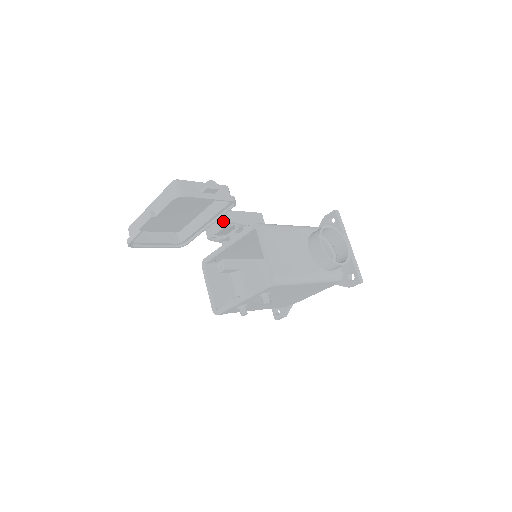
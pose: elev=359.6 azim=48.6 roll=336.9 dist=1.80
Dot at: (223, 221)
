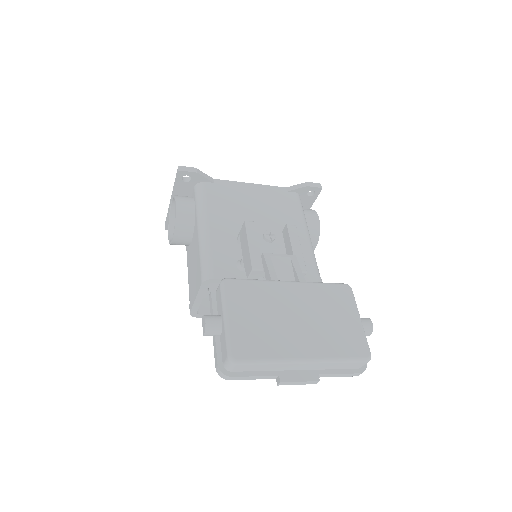
Dot at: occluded
